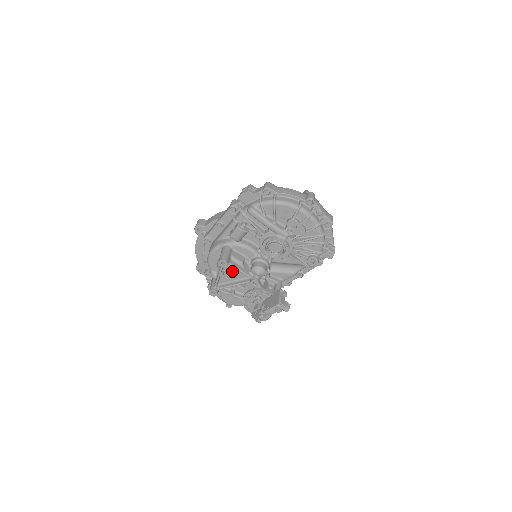
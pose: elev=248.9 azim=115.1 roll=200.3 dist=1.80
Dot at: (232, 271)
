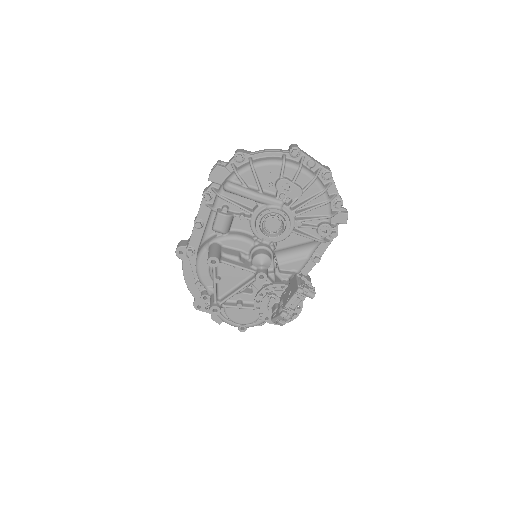
Dot at: (229, 273)
